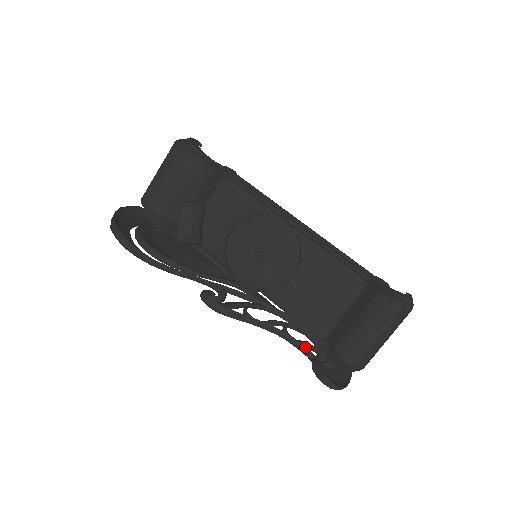
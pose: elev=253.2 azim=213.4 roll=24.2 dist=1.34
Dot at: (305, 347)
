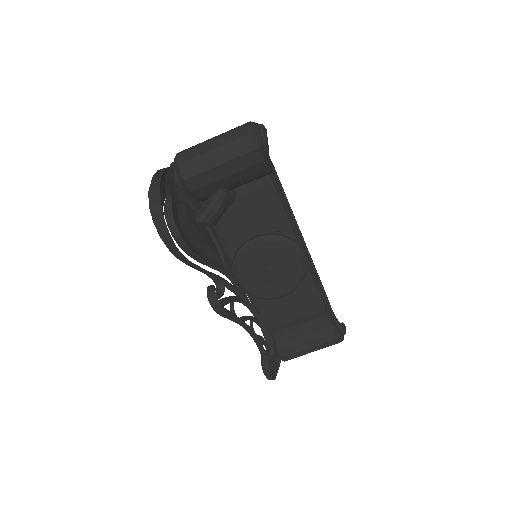
Dot at: (262, 344)
